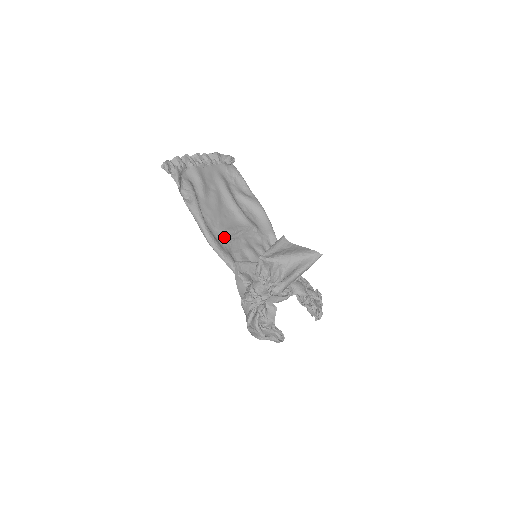
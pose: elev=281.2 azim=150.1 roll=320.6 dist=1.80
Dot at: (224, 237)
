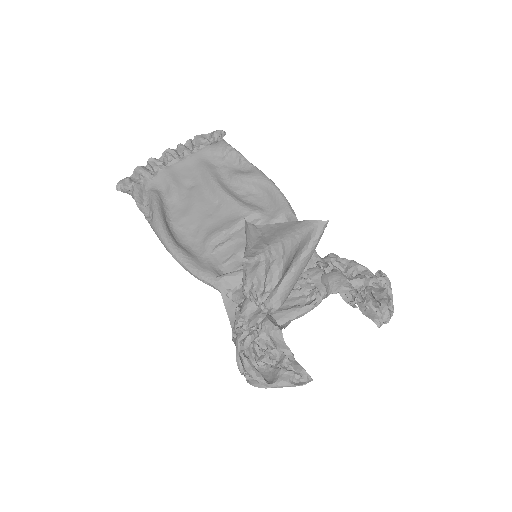
Dot at: (205, 246)
